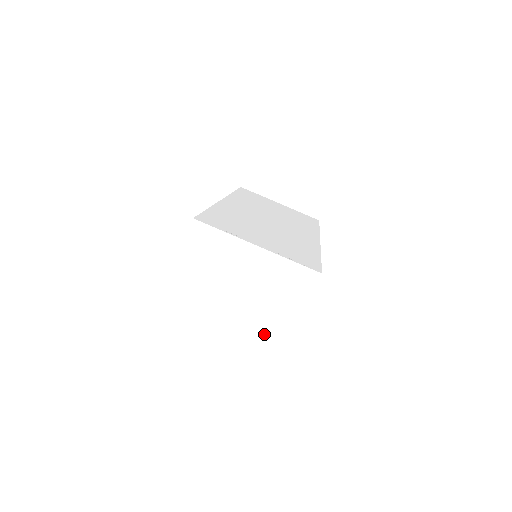
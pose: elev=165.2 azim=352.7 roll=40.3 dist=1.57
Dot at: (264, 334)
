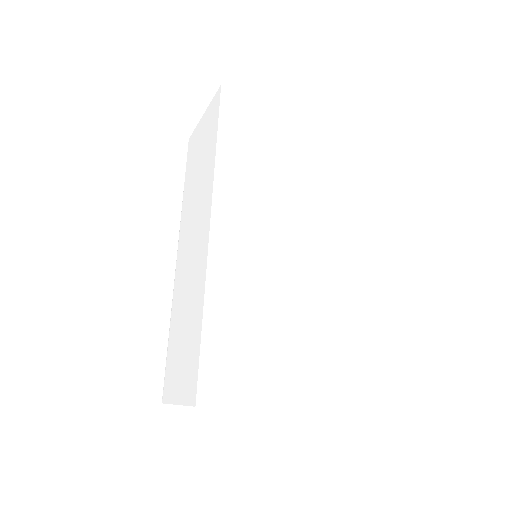
Dot at: occluded
